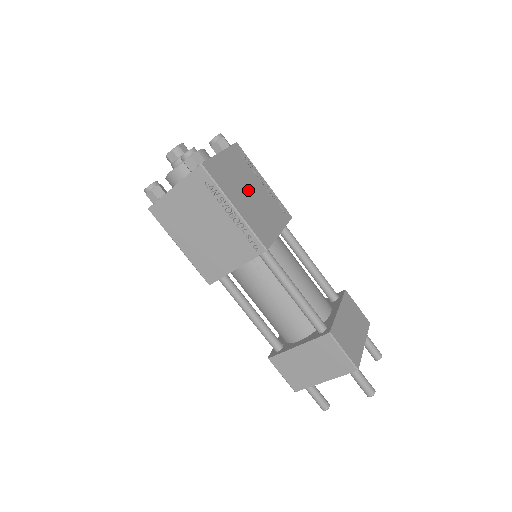
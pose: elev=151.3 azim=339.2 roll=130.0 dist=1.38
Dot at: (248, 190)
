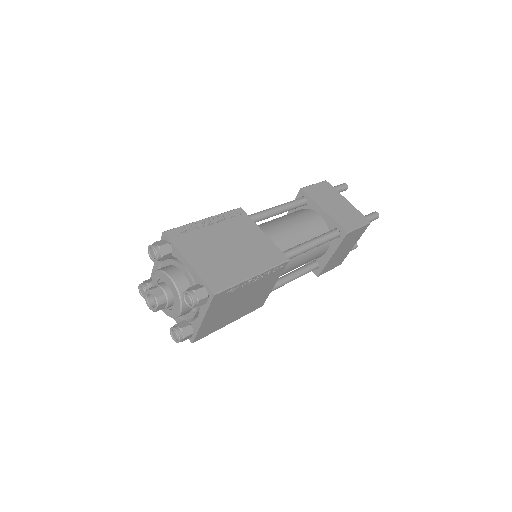
Dot at: (226, 248)
